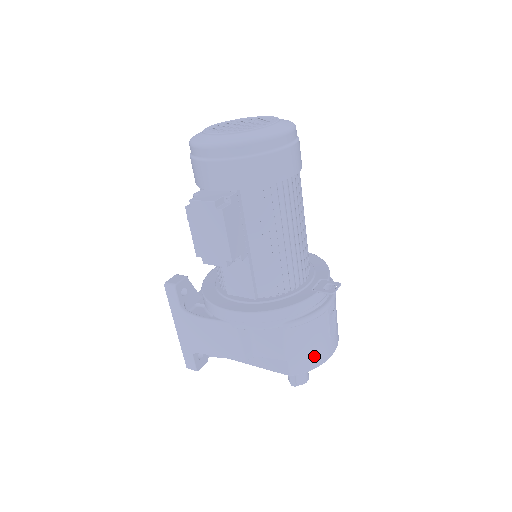
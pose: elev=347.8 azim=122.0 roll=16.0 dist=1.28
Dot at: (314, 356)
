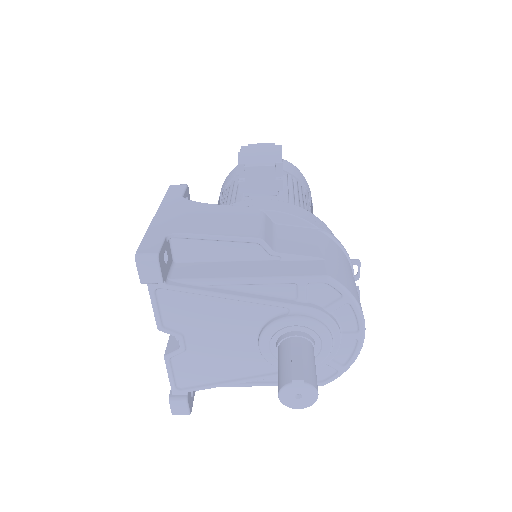
Dot at: (352, 286)
